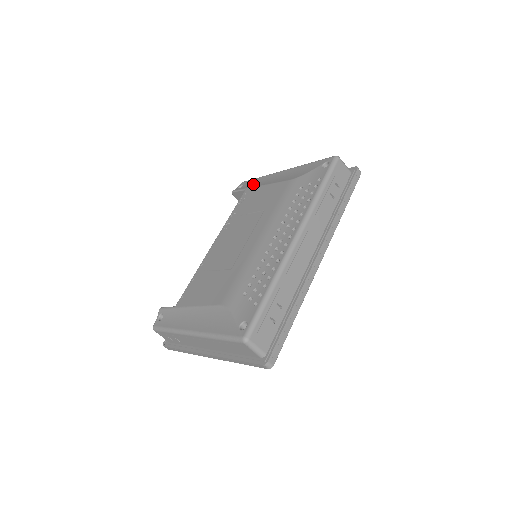
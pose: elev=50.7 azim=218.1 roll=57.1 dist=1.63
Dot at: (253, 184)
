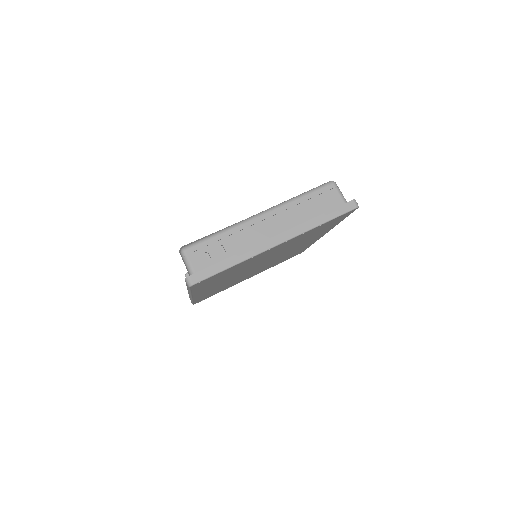
Dot at: occluded
